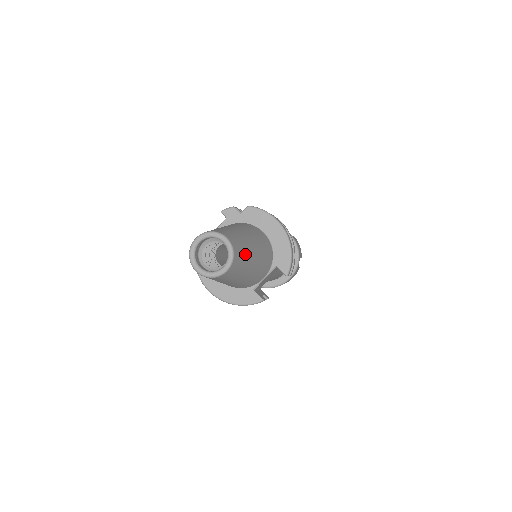
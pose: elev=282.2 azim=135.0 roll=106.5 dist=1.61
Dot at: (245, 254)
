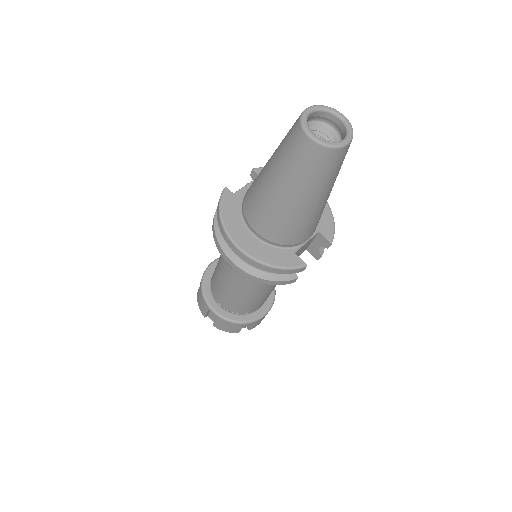
Dot at: occluded
